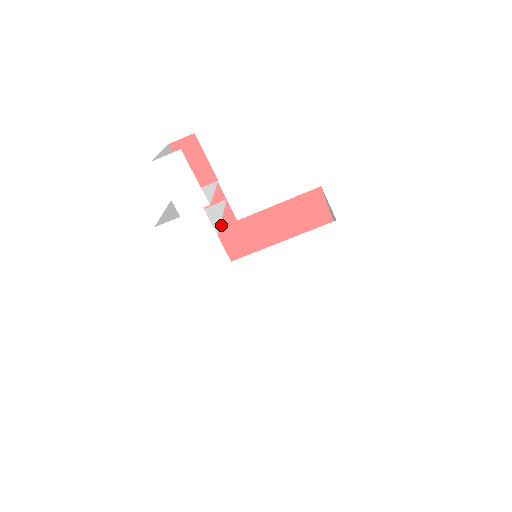
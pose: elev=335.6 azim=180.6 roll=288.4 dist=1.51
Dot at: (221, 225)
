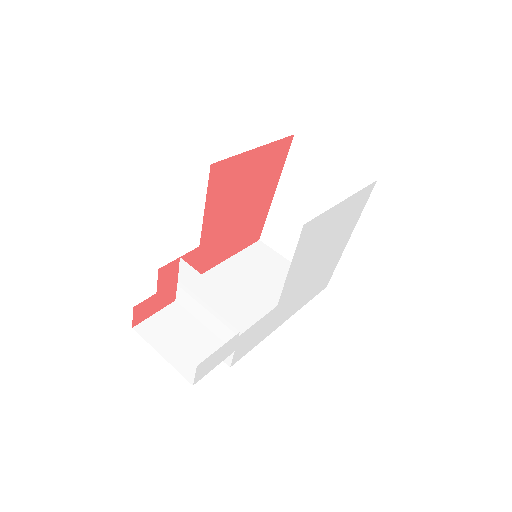
Dot at: (196, 260)
